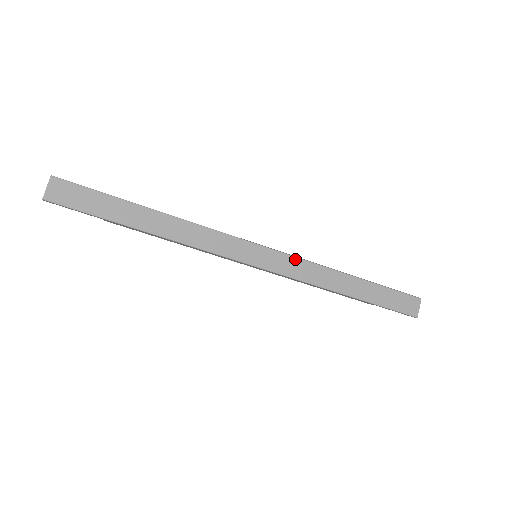
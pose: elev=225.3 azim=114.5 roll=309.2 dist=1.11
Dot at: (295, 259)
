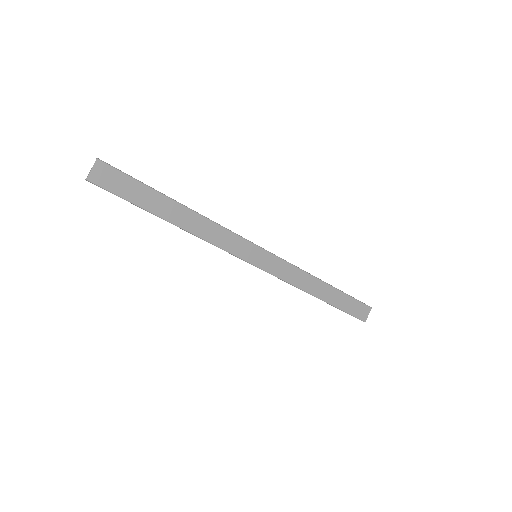
Dot at: (287, 264)
